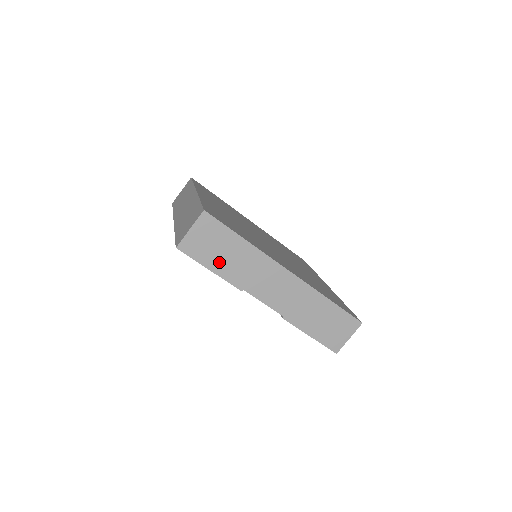
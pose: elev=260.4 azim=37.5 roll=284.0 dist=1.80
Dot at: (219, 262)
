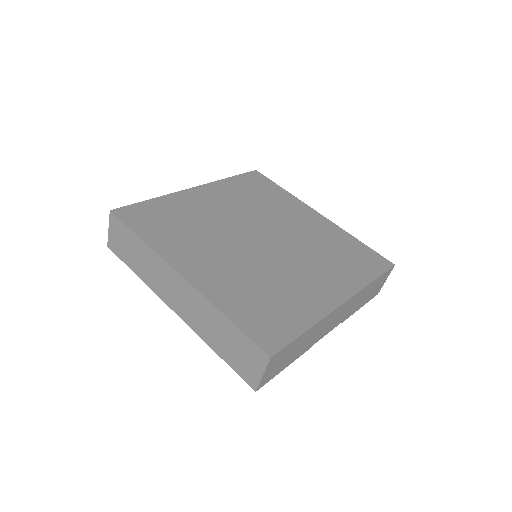
Dot at: (291, 358)
